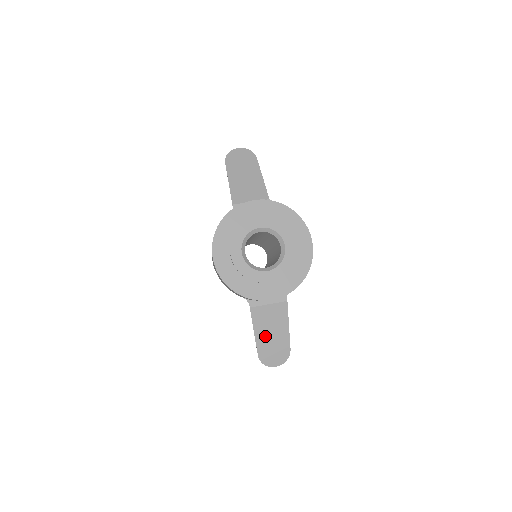
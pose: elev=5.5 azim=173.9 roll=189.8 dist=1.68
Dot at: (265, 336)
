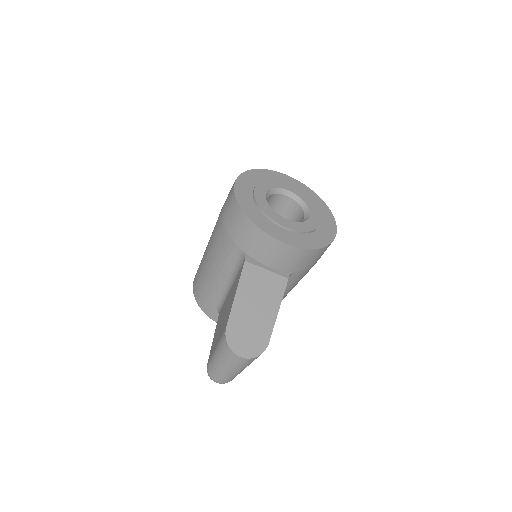
Dot at: (246, 306)
